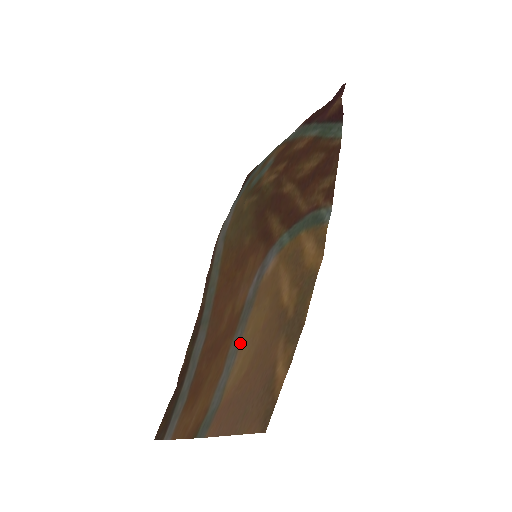
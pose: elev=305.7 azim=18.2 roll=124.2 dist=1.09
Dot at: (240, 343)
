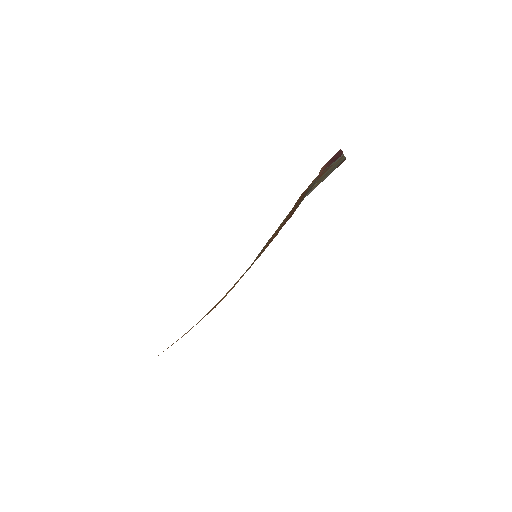
Dot at: occluded
